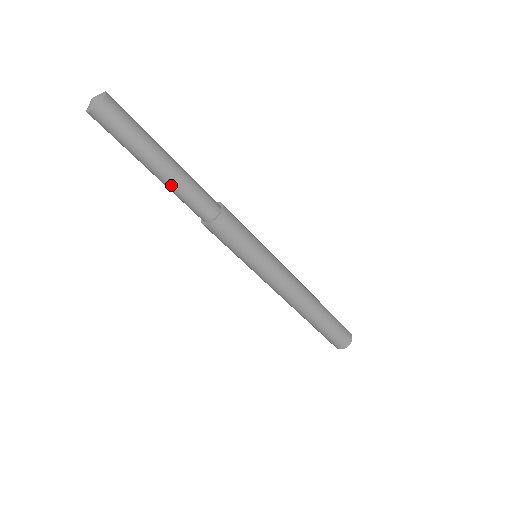
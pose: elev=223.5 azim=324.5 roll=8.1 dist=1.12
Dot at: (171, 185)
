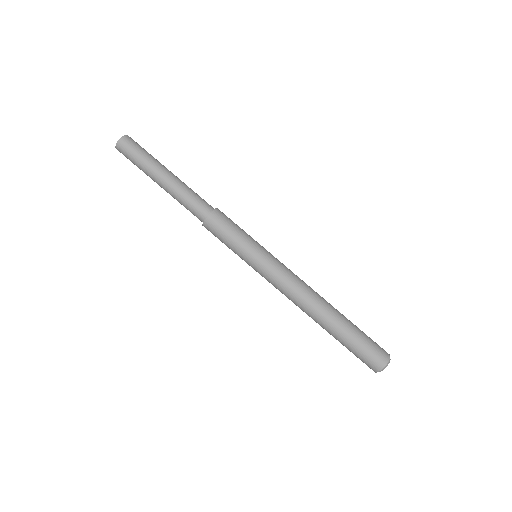
Dot at: (177, 185)
